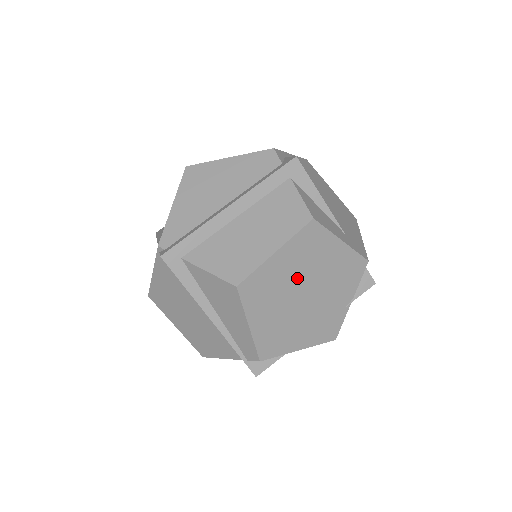
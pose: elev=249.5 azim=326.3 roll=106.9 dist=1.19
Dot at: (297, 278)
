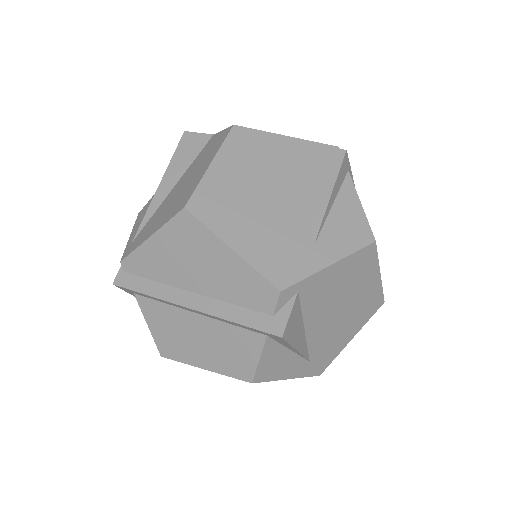
Dot at: occluded
